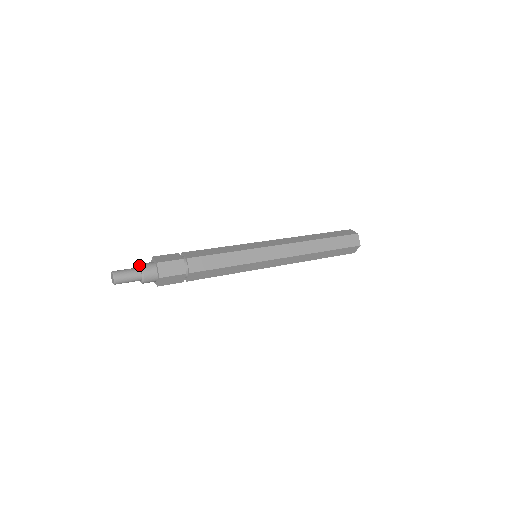
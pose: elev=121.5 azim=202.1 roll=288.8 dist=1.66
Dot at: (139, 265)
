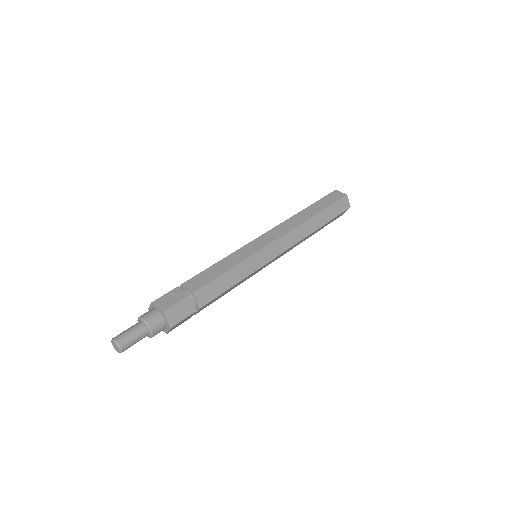
Dot at: (141, 320)
